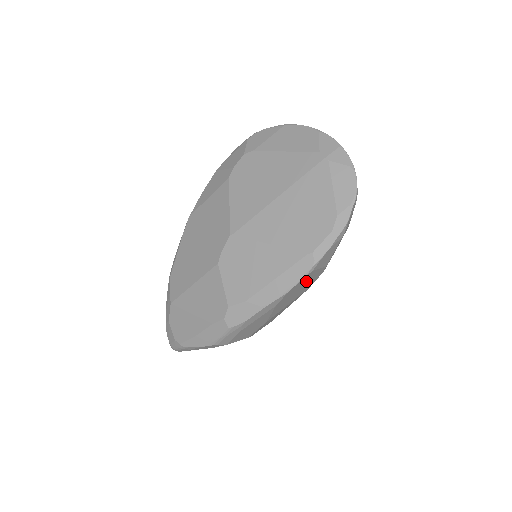
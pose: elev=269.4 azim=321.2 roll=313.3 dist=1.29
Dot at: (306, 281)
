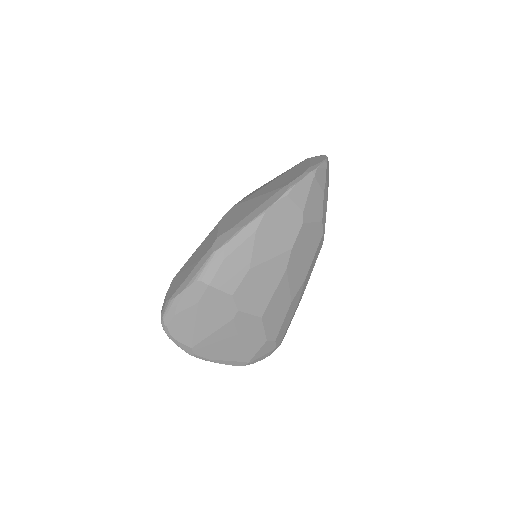
Dot at: (284, 217)
